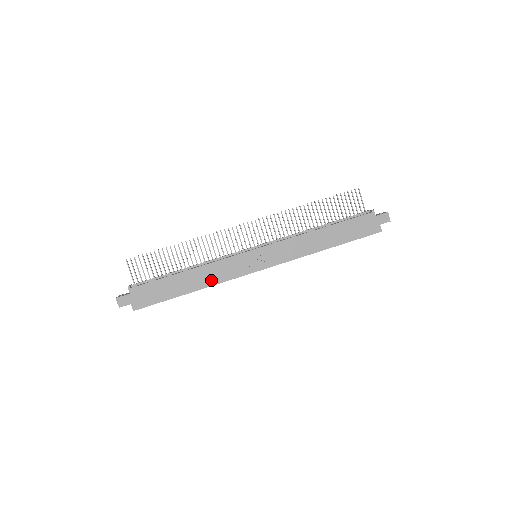
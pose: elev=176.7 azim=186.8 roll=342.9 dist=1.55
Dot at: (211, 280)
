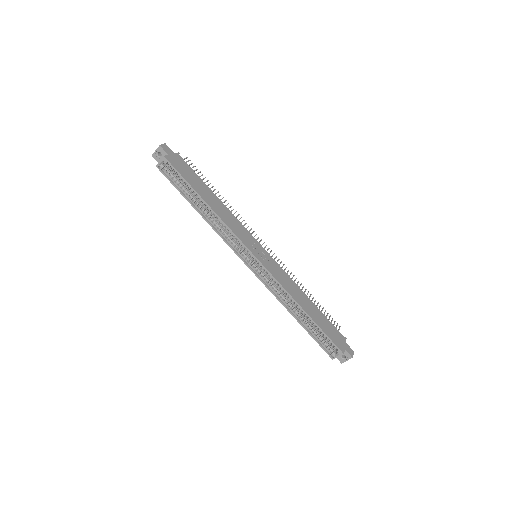
Dot at: (224, 217)
